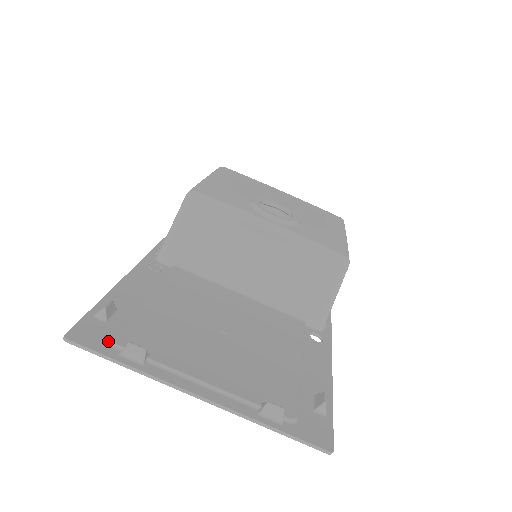
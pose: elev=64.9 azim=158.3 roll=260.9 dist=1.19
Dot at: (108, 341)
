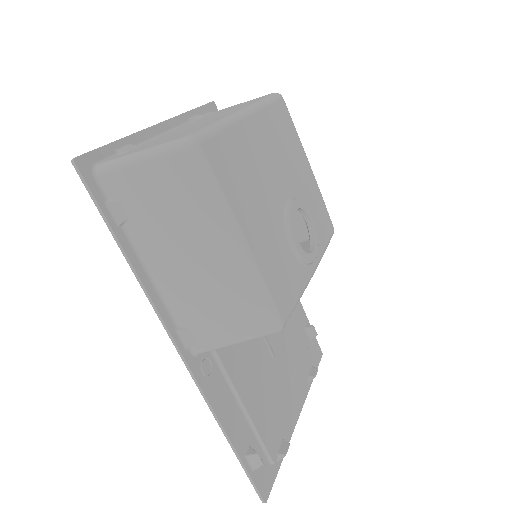
Dot at: (270, 467)
